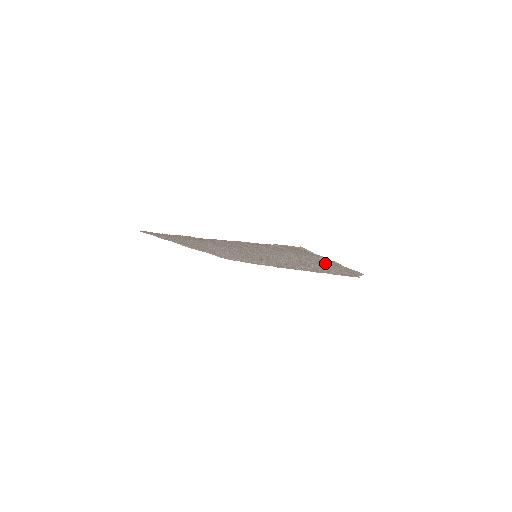
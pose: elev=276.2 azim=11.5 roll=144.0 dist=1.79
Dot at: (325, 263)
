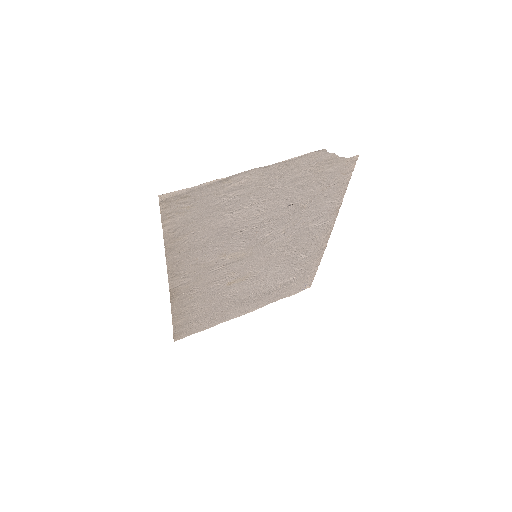
Dot at: (263, 186)
